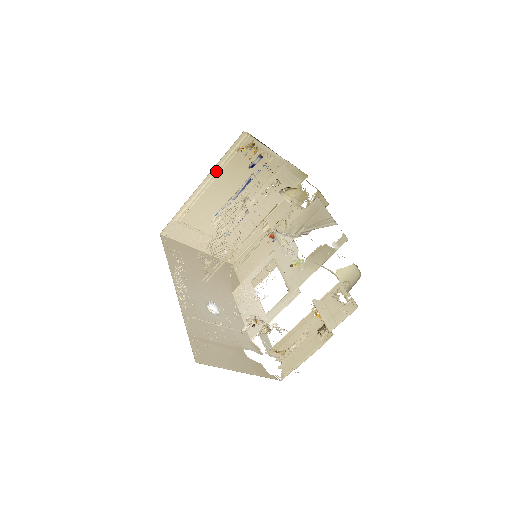
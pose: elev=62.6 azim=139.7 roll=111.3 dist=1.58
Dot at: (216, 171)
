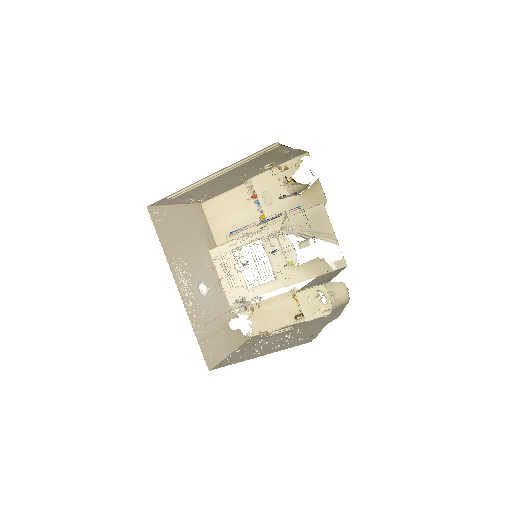
Dot at: (230, 167)
